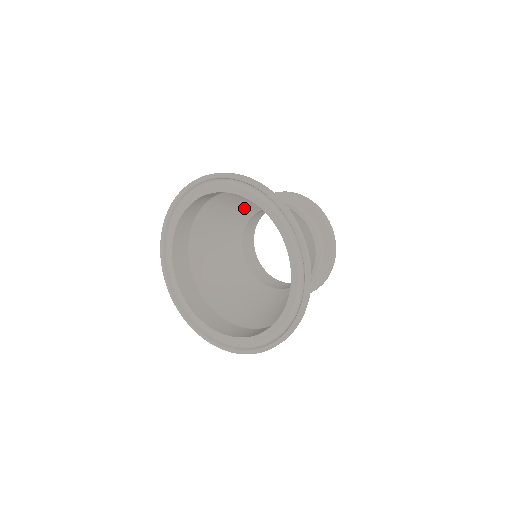
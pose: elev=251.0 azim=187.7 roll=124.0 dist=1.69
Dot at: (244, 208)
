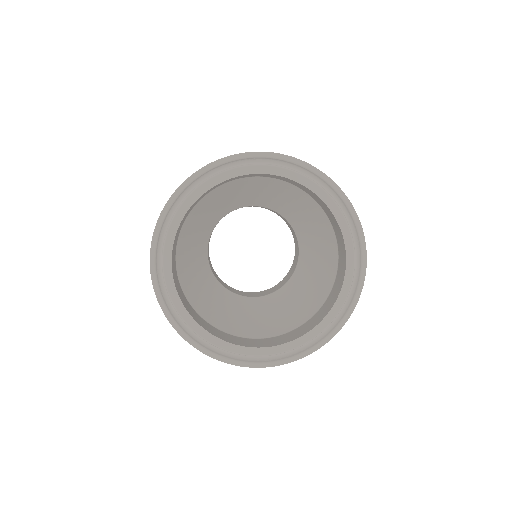
Dot at: (278, 203)
